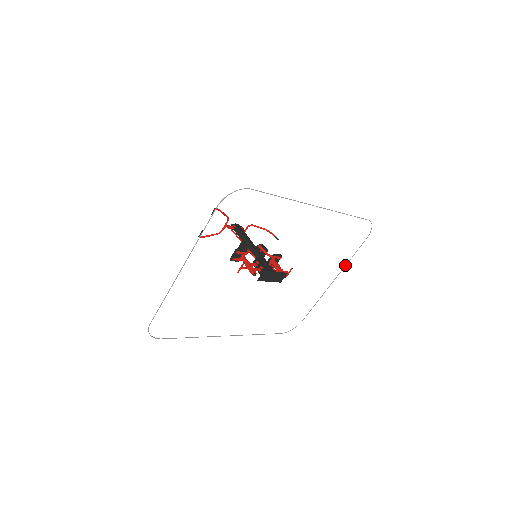
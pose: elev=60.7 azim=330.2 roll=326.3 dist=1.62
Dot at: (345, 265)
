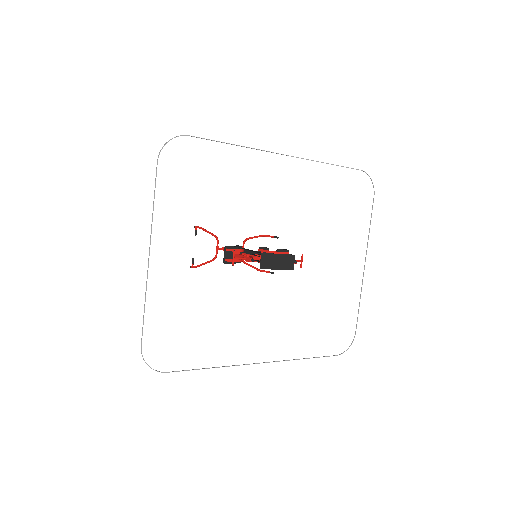
Dot at: occluded
